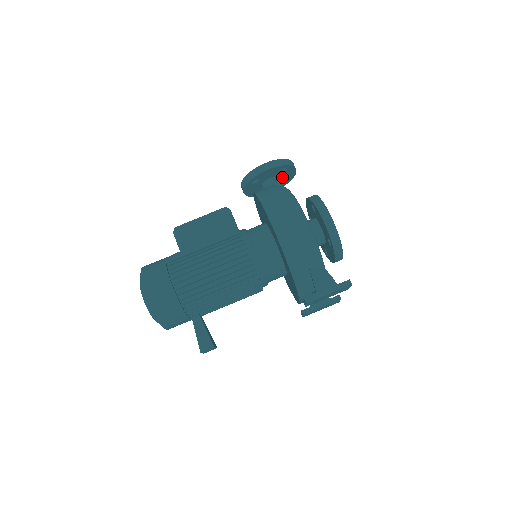
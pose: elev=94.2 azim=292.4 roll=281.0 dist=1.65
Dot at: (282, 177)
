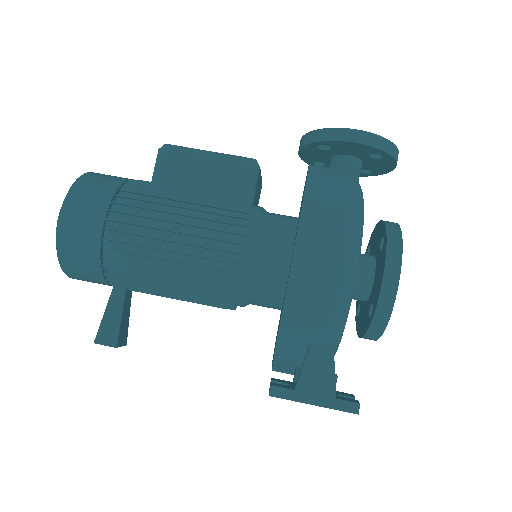
Dot at: (368, 164)
